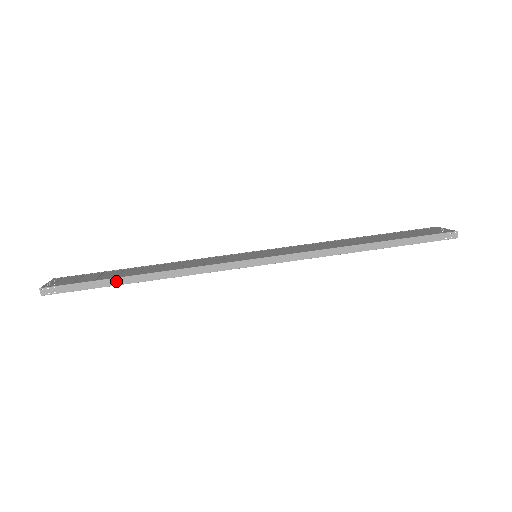
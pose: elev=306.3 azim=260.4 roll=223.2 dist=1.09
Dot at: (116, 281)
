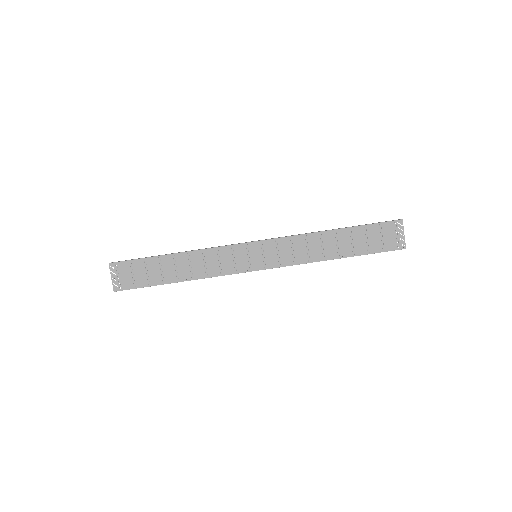
Dot at: (162, 284)
